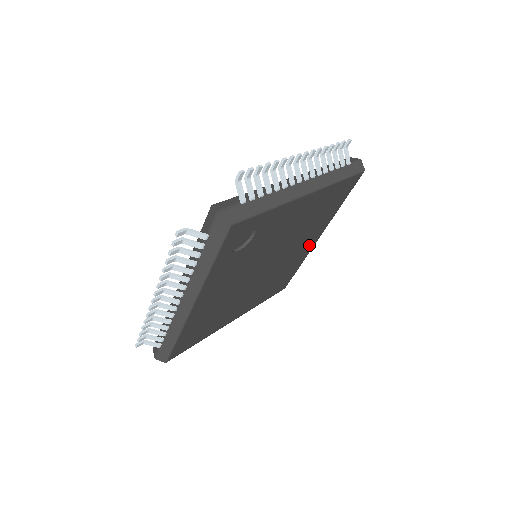
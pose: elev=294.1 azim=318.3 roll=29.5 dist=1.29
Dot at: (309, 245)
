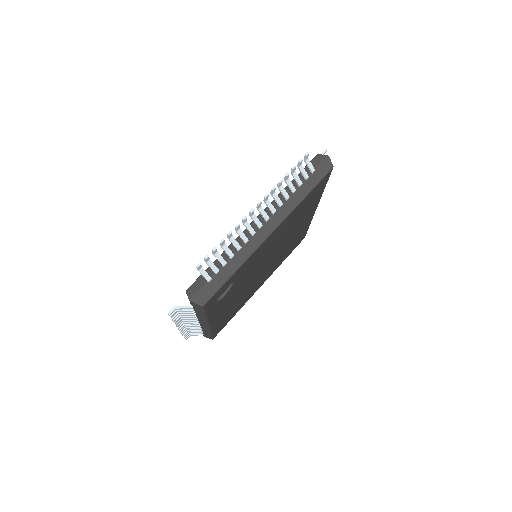
Dot at: (307, 219)
